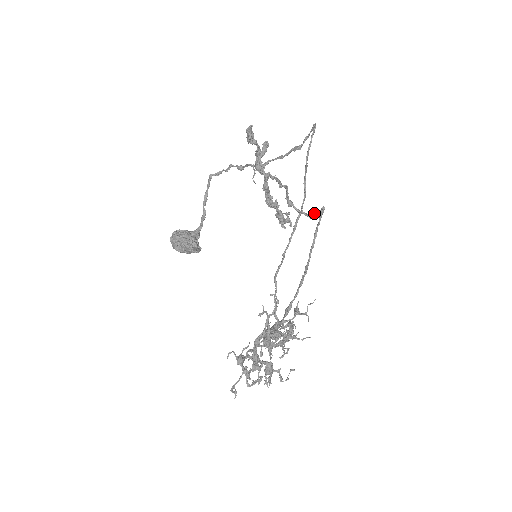
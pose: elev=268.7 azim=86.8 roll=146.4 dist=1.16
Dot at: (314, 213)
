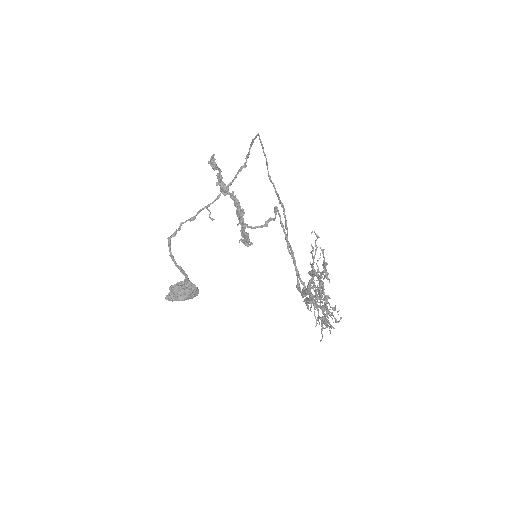
Dot at: (267, 221)
